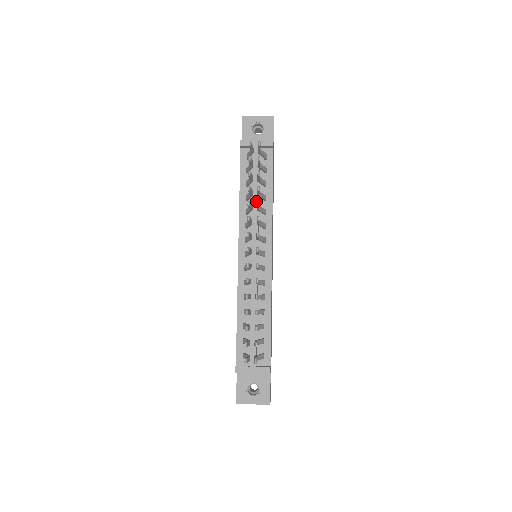
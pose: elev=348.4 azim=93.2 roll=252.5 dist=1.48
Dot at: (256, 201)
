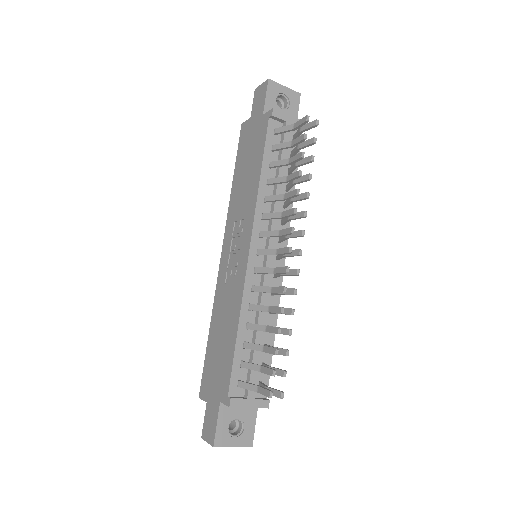
Dot at: (280, 189)
